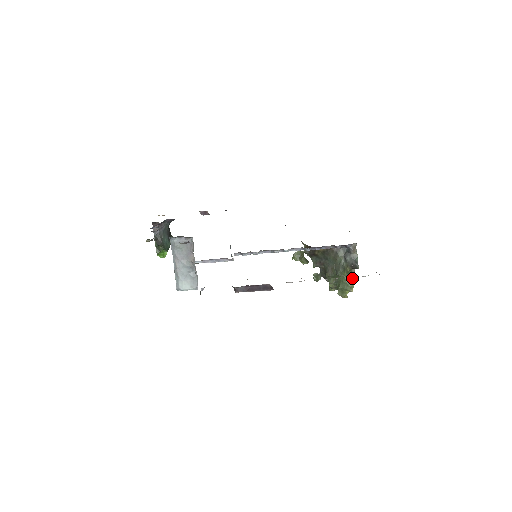
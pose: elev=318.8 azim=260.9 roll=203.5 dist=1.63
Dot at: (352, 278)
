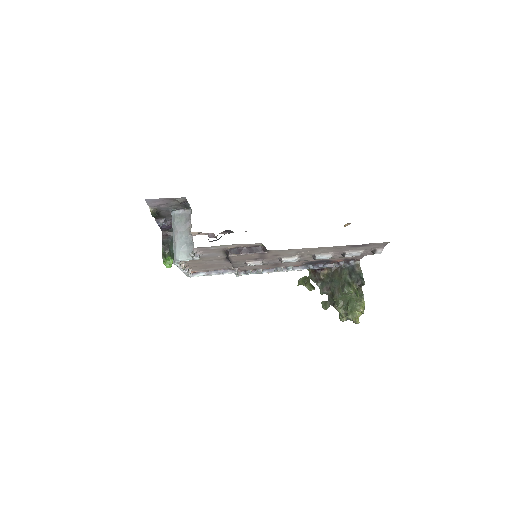
Dot at: (361, 299)
